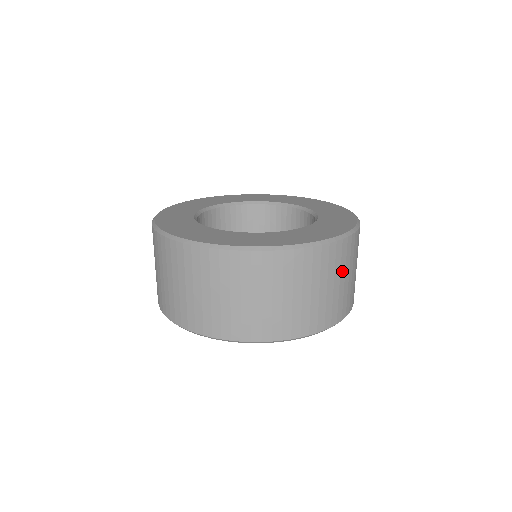
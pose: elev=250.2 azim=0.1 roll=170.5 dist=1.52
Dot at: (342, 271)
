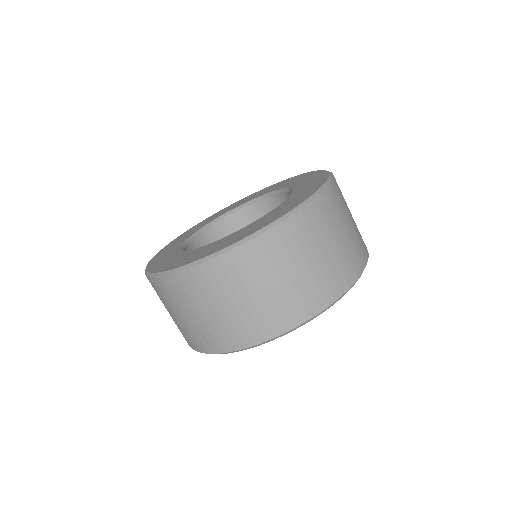
Dot at: (278, 268)
